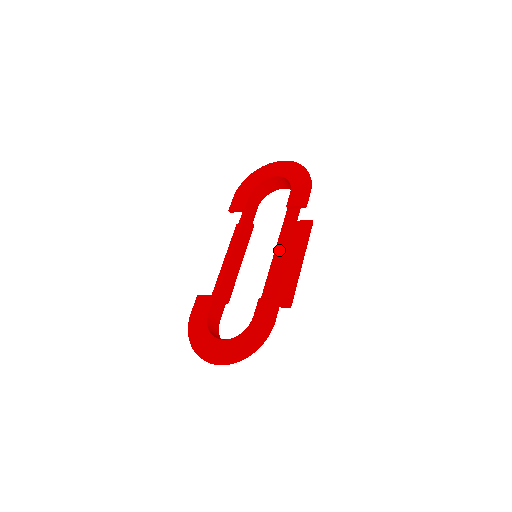
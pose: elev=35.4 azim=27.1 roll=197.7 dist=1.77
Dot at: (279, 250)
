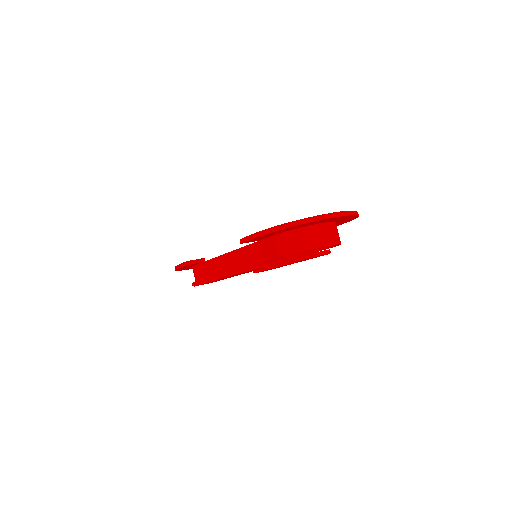
Dot at: occluded
